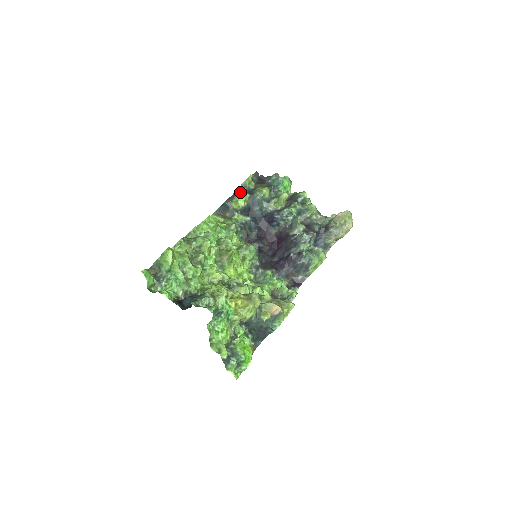
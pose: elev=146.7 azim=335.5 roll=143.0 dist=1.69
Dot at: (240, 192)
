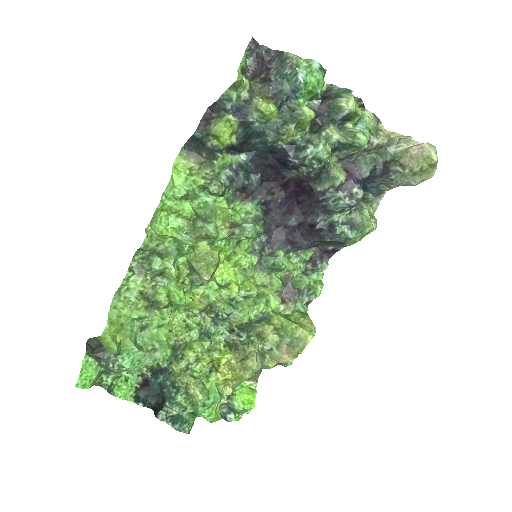
Dot at: (221, 112)
